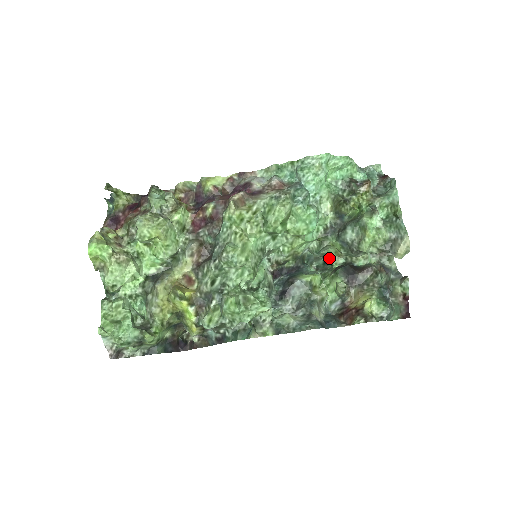
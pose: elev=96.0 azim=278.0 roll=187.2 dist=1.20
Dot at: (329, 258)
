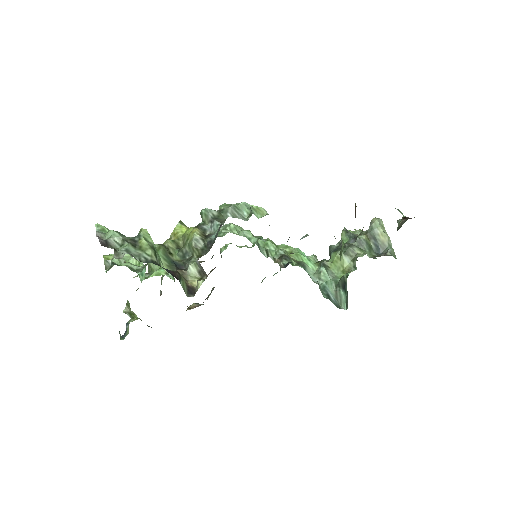
Dot at: (341, 277)
